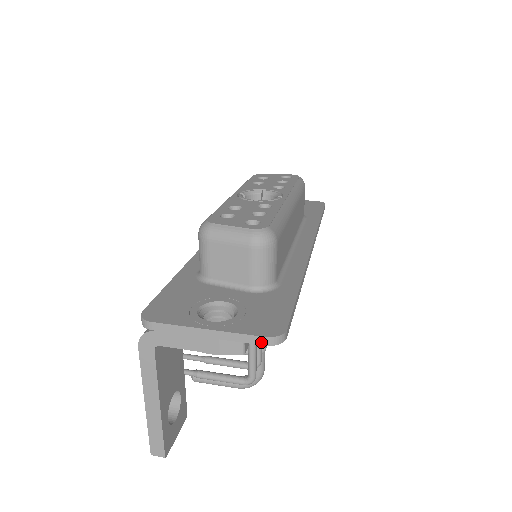
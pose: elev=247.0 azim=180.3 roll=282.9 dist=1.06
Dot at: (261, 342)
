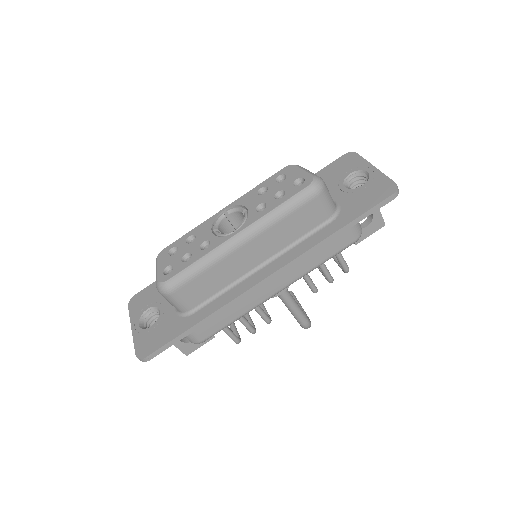
Dot at: (138, 355)
